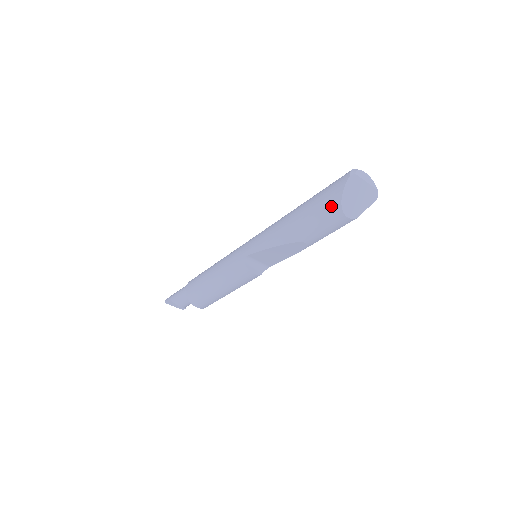
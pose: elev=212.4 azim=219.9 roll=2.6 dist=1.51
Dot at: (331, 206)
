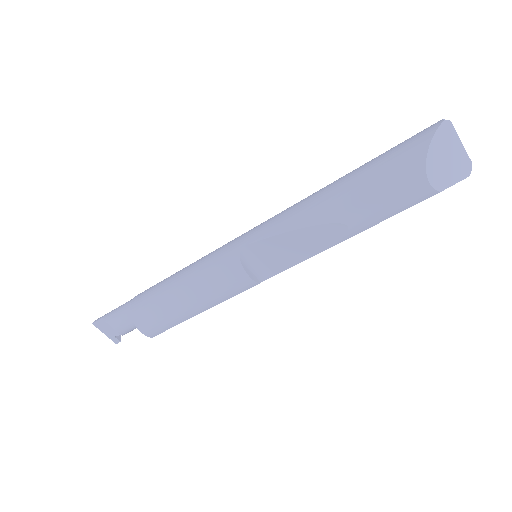
Dot at: (408, 162)
